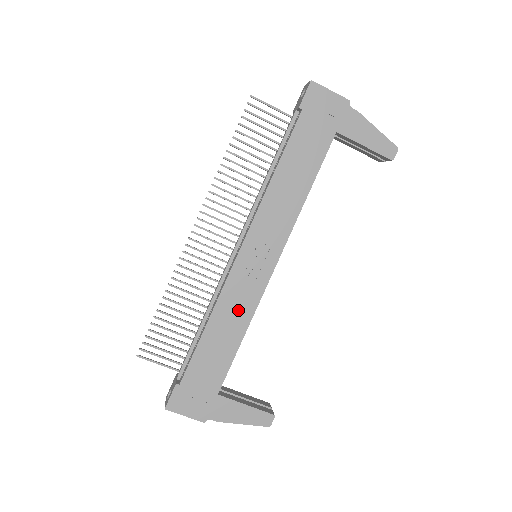
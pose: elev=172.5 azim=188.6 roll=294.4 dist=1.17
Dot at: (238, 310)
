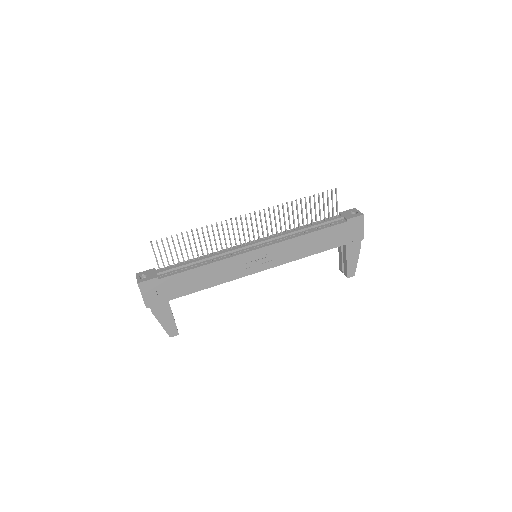
Dot at: (224, 273)
